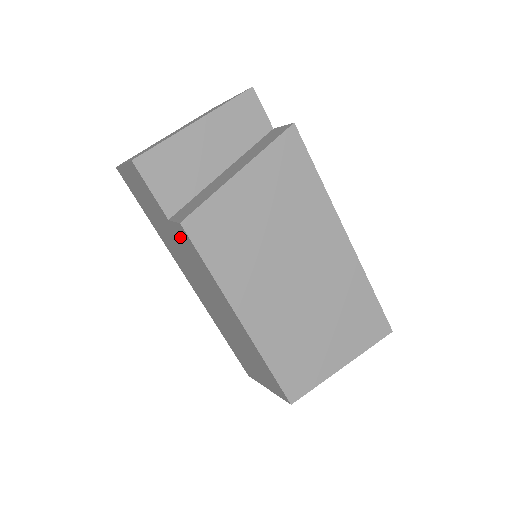
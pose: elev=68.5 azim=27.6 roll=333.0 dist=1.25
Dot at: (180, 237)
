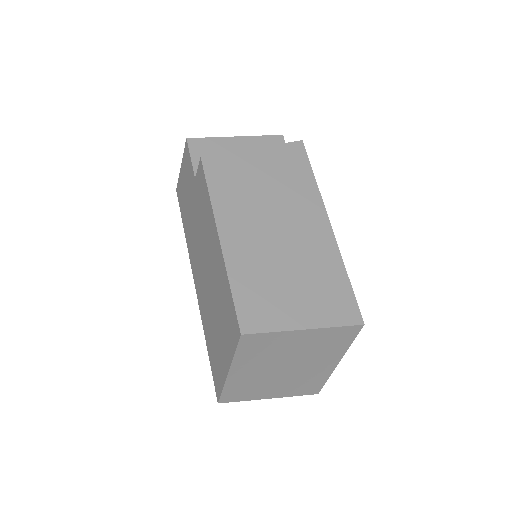
Dot at: (198, 188)
